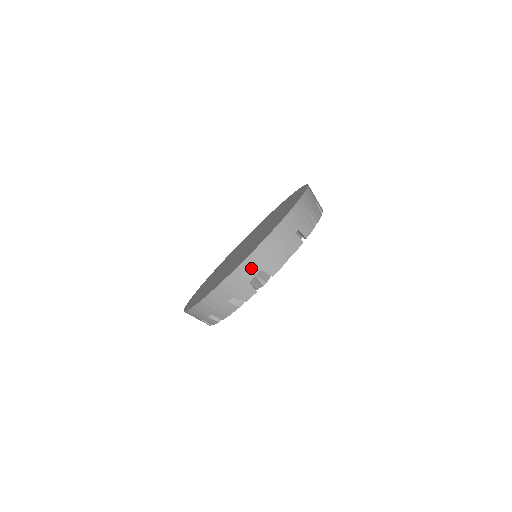
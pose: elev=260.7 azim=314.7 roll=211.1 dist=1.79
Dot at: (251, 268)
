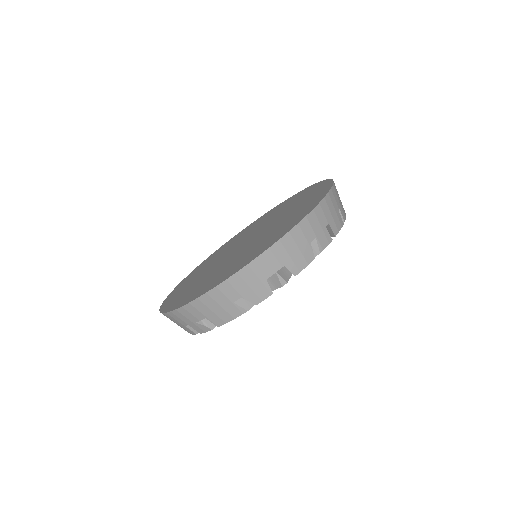
Dot at: (272, 262)
